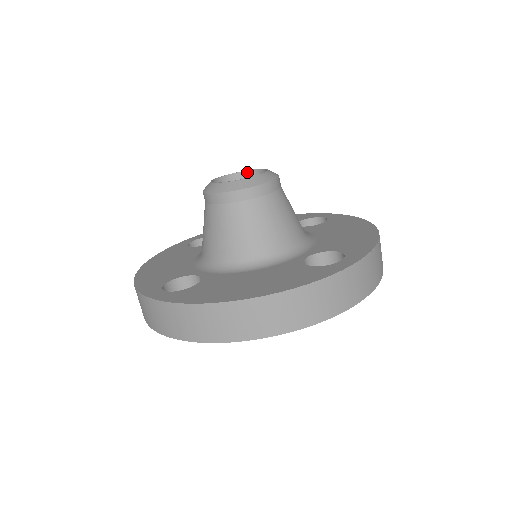
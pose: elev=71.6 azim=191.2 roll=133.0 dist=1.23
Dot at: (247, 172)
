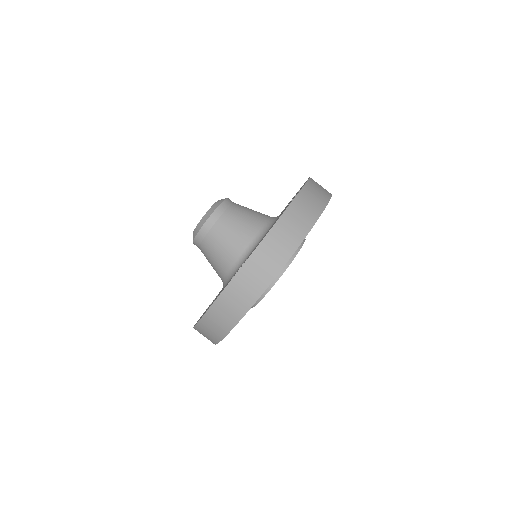
Dot at: occluded
